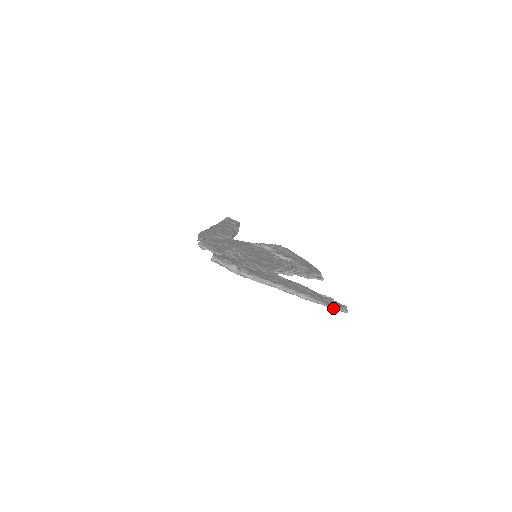
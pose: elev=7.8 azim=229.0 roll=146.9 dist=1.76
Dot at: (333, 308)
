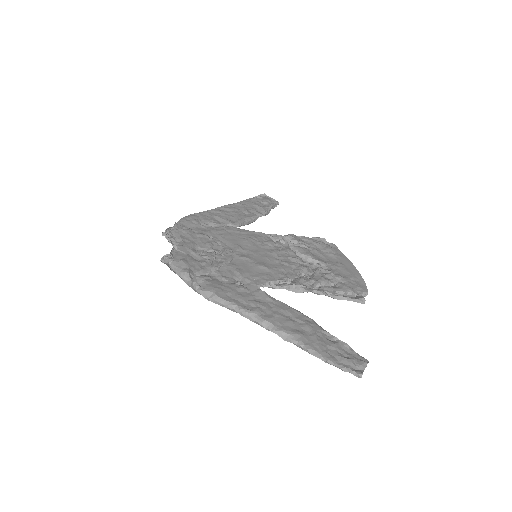
Dot at: (334, 365)
